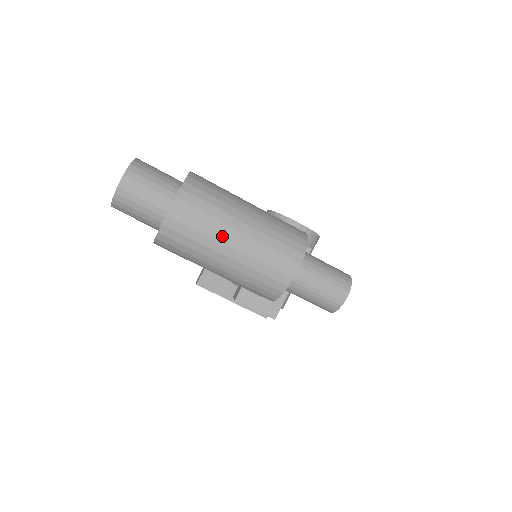
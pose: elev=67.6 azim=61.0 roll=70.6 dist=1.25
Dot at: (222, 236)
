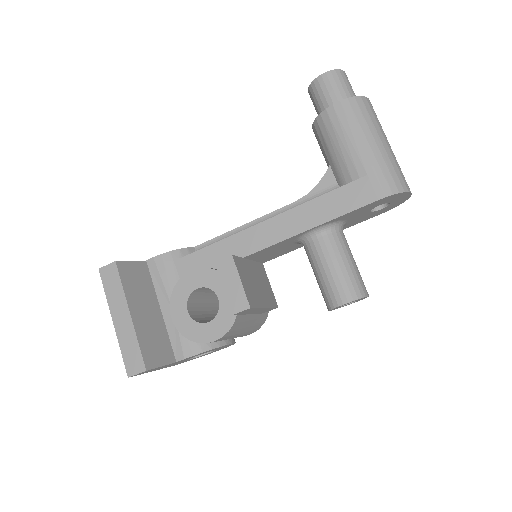
Dot at: (386, 137)
